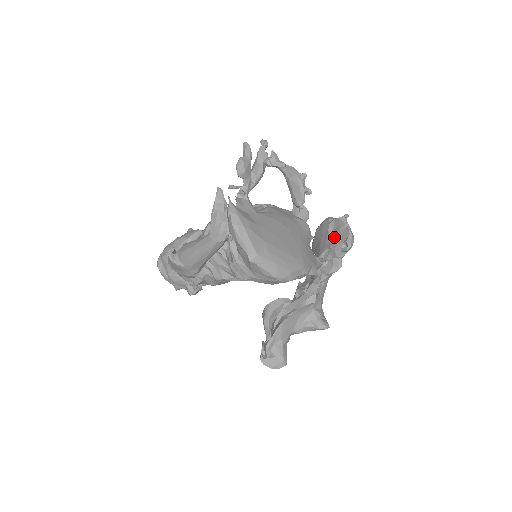
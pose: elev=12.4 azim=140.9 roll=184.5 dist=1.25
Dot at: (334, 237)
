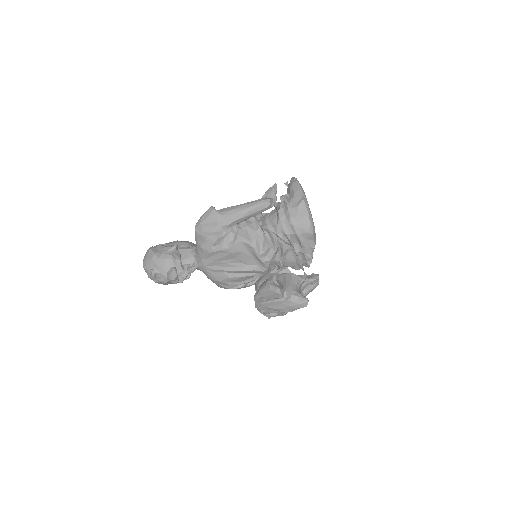
Dot at: occluded
